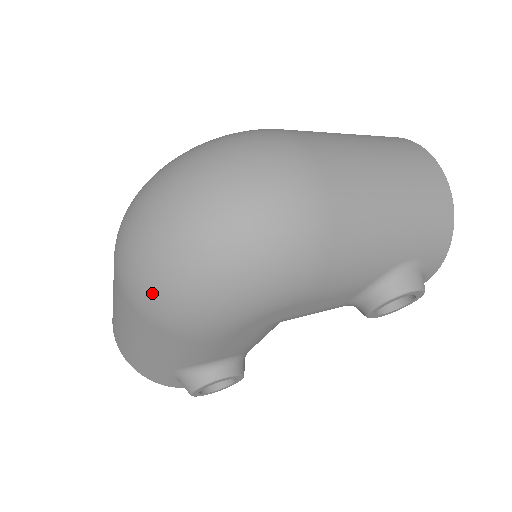
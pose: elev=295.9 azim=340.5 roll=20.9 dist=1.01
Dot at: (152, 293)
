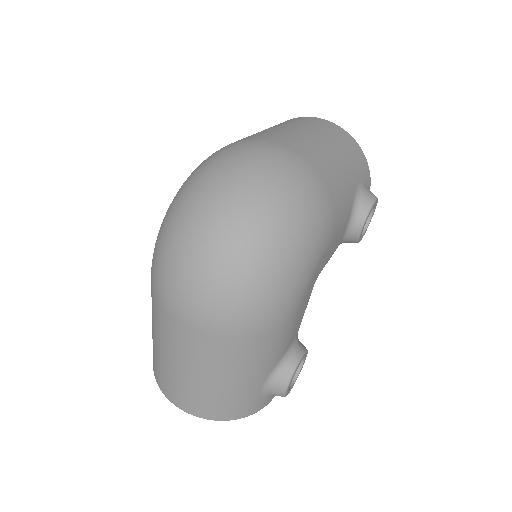
Dot at: (238, 303)
